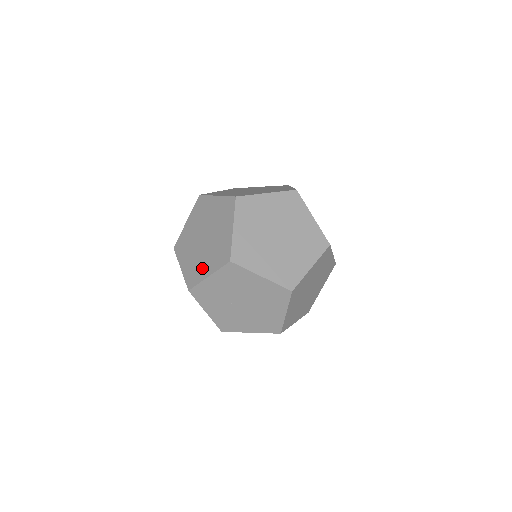
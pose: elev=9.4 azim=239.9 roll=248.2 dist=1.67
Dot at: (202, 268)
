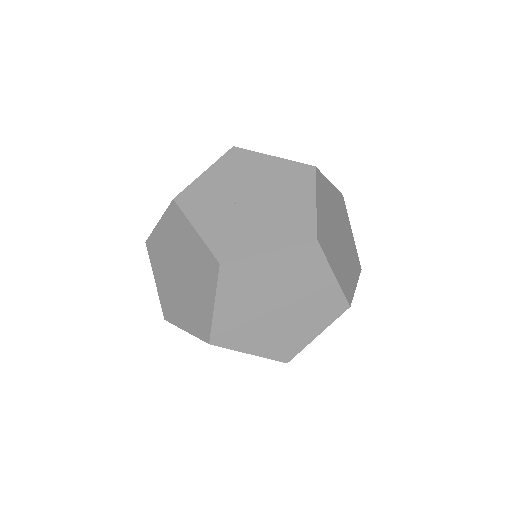
Dot at: occluded
